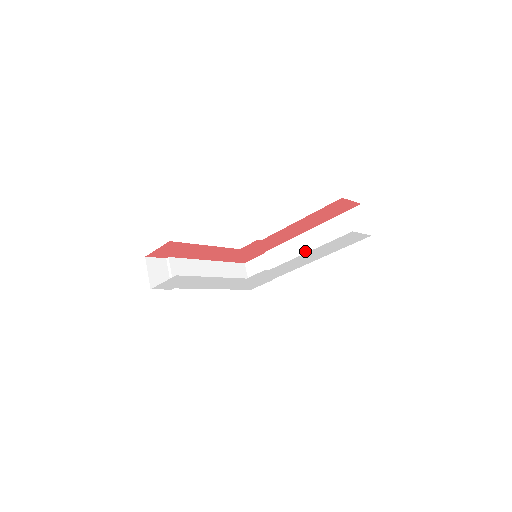
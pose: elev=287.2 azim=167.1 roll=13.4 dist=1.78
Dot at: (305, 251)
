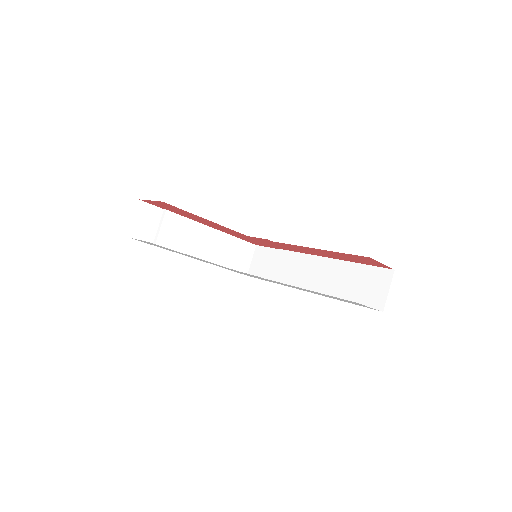
Dot at: (313, 277)
